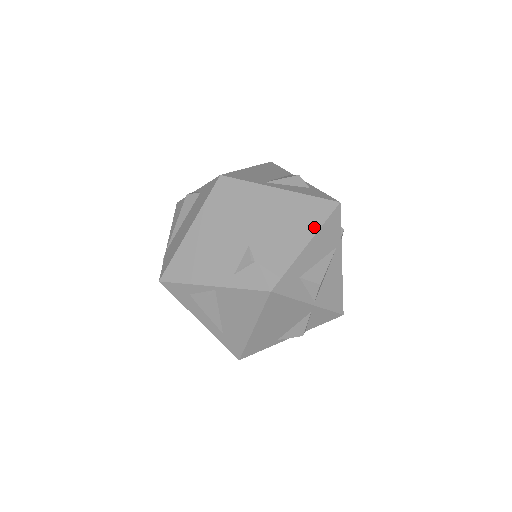
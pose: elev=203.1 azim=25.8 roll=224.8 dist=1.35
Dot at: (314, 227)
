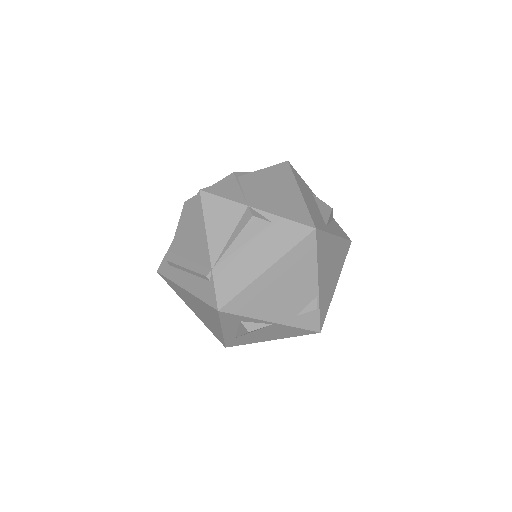
Dot at: (341, 268)
